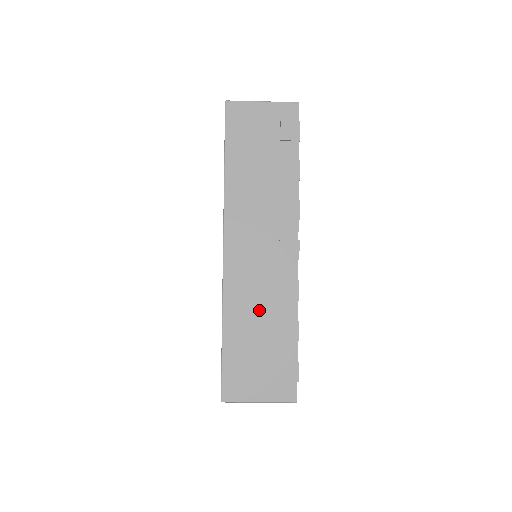
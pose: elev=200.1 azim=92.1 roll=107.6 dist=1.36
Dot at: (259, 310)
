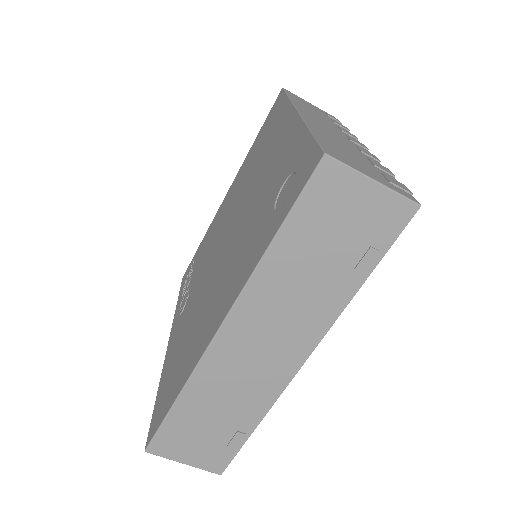
Dot at: (344, 144)
